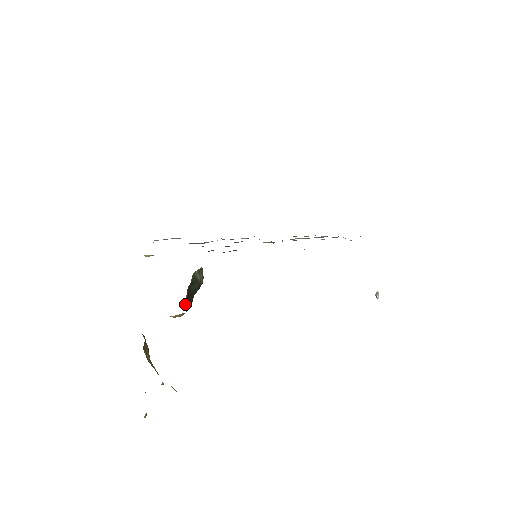
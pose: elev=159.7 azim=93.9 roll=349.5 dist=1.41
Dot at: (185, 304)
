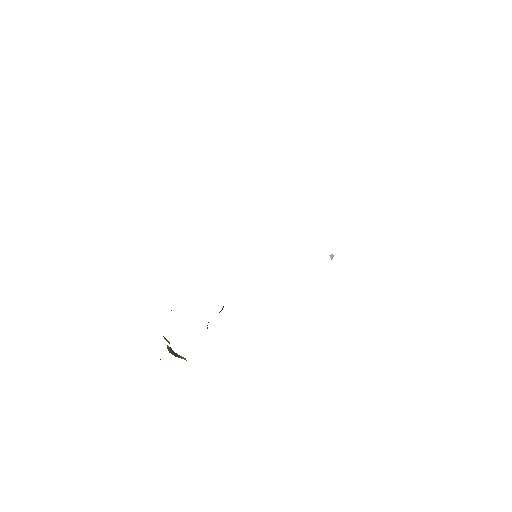
Dot at: occluded
